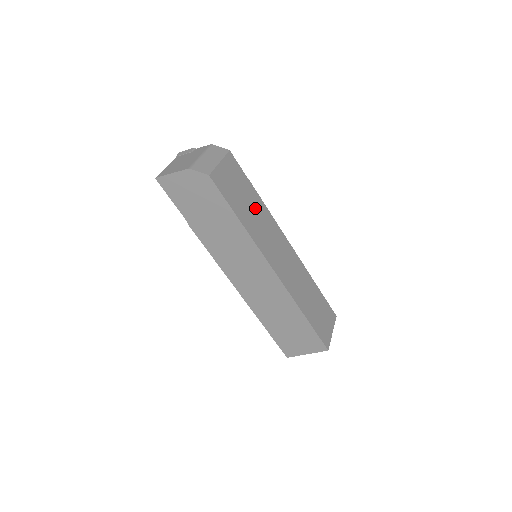
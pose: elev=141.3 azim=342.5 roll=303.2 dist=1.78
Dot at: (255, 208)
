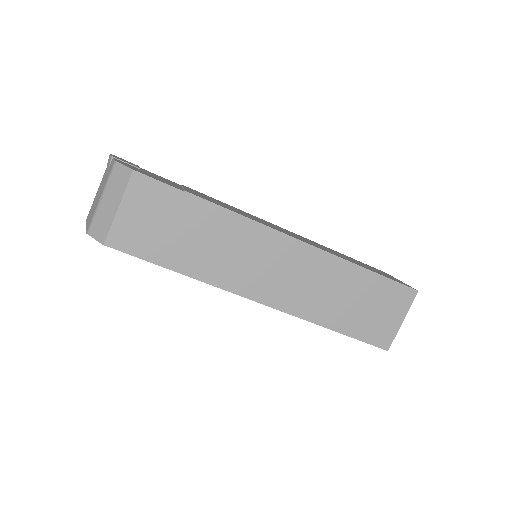
Dot at: (206, 231)
